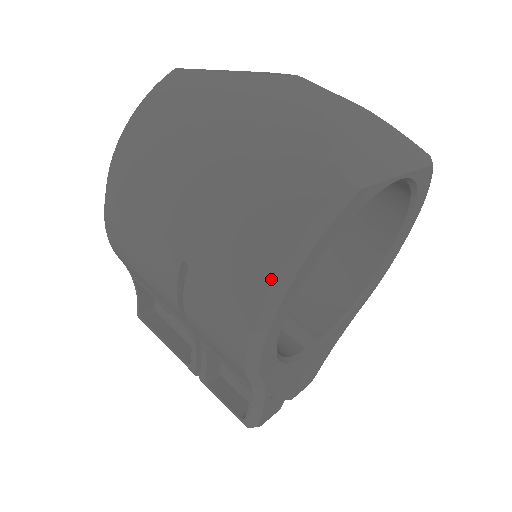
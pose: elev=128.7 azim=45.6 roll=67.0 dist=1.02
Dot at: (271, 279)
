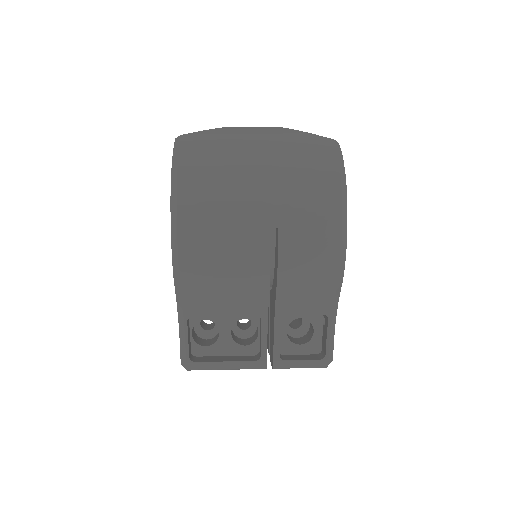
Dot at: (339, 195)
